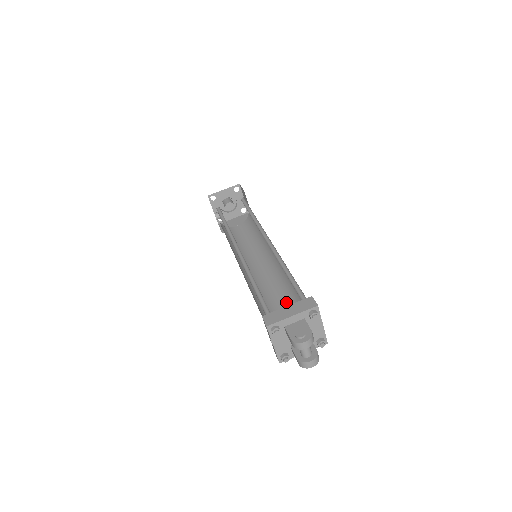
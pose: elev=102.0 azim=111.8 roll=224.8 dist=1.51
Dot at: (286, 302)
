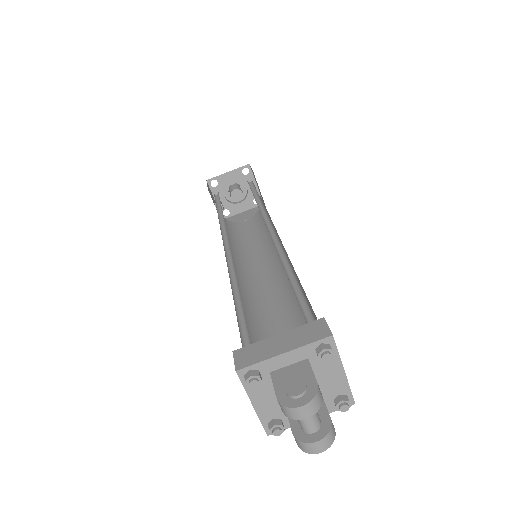
Dot at: (293, 327)
